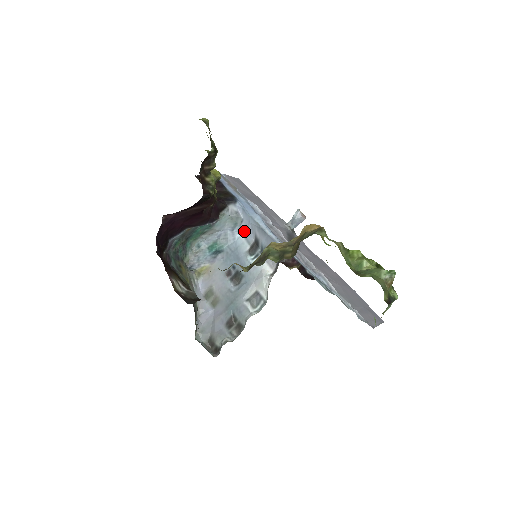
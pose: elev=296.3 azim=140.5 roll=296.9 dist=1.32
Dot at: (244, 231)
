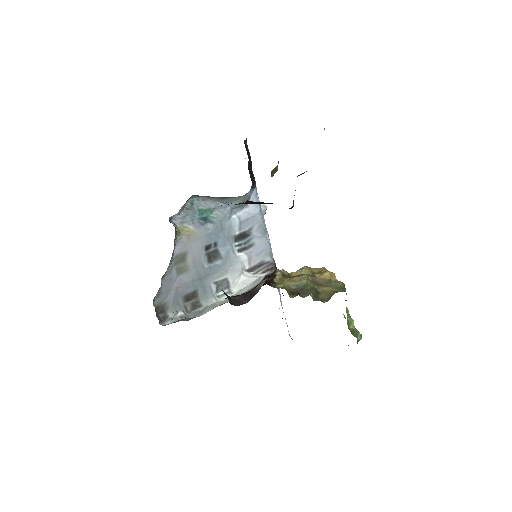
Dot at: (243, 217)
